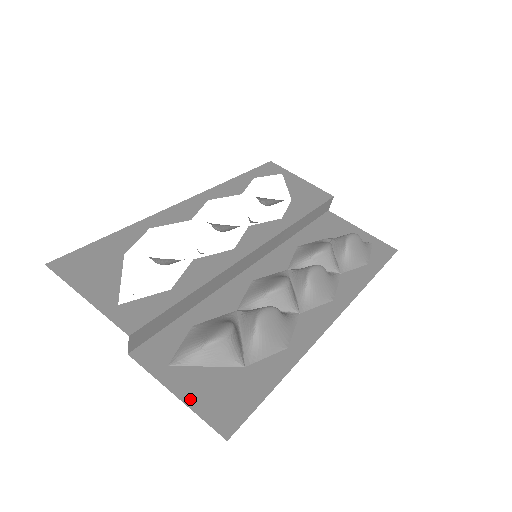
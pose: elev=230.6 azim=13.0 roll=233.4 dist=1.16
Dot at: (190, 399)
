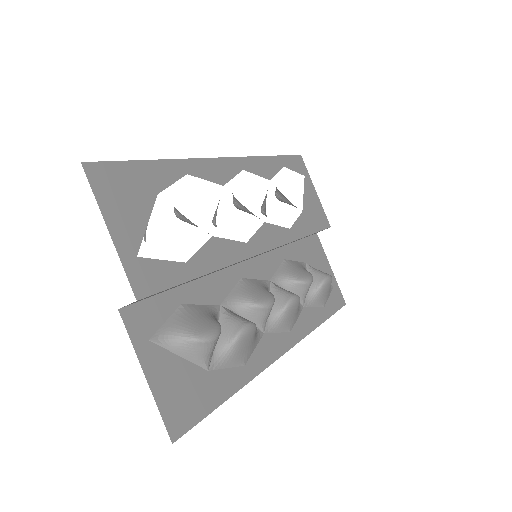
Dot at: (156, 386)
